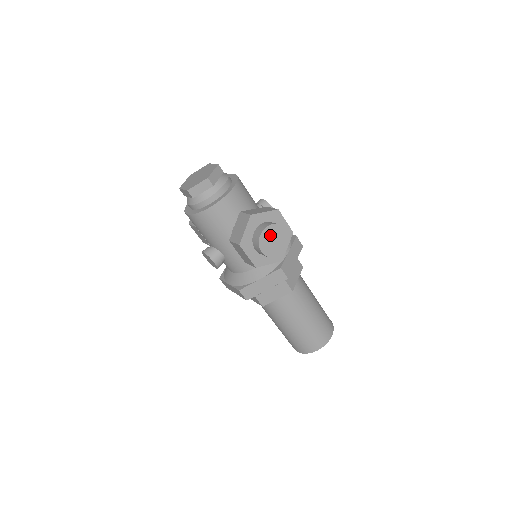
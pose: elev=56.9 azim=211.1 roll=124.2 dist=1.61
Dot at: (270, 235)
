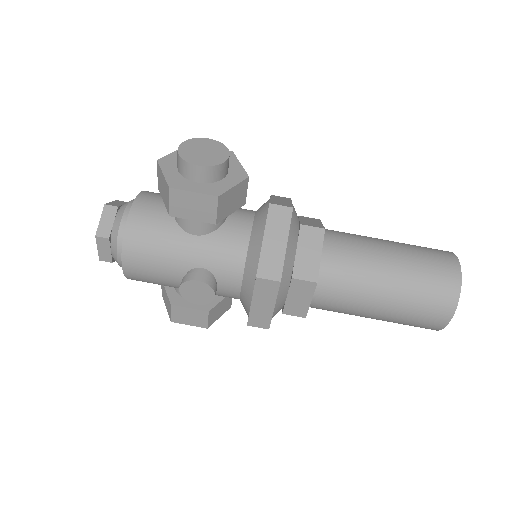
Dot at: (193, 150)
